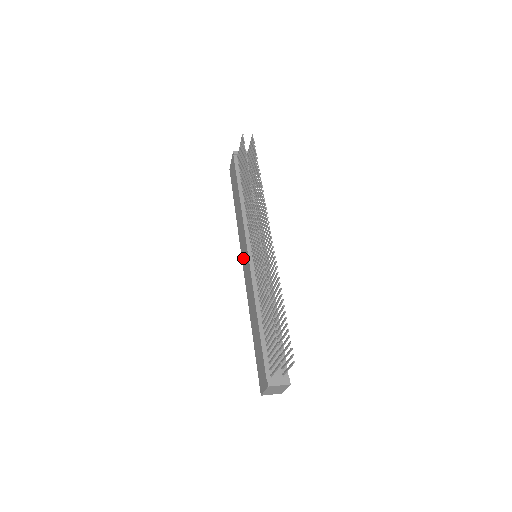
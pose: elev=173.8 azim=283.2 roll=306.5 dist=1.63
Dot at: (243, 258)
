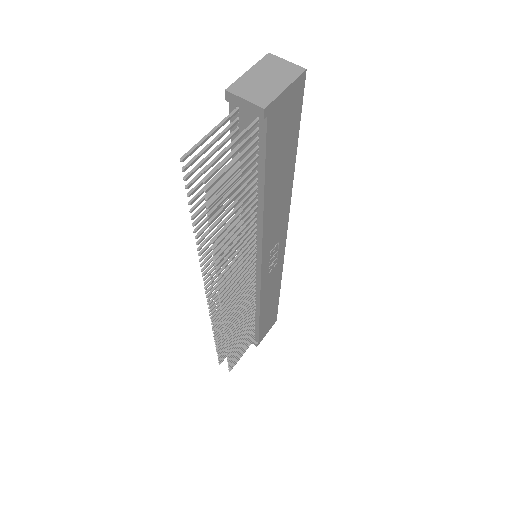
Dot at: occluded
